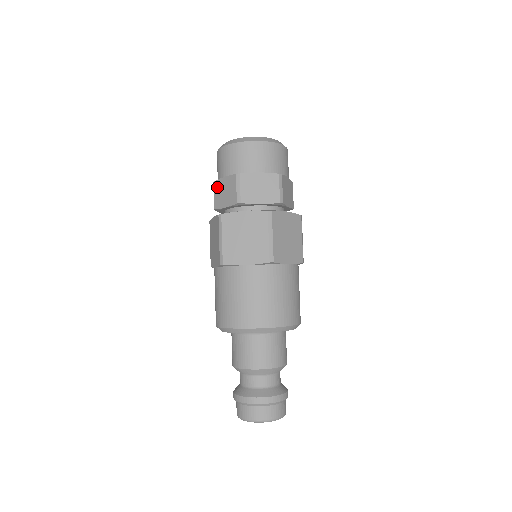
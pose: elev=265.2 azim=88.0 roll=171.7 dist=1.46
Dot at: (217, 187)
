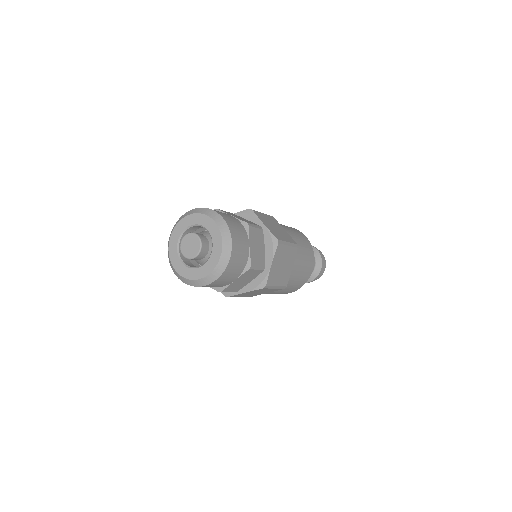
Dot at: occluded
